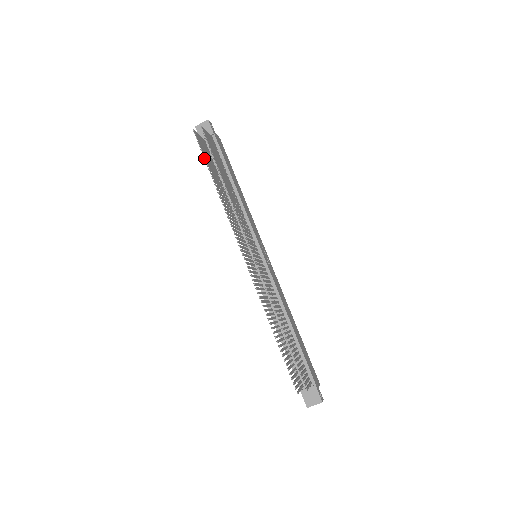
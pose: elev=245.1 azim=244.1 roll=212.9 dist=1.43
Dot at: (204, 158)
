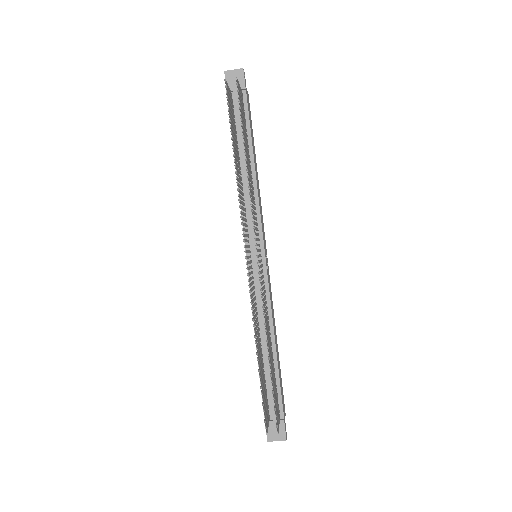
Dot at: (229, 122)
